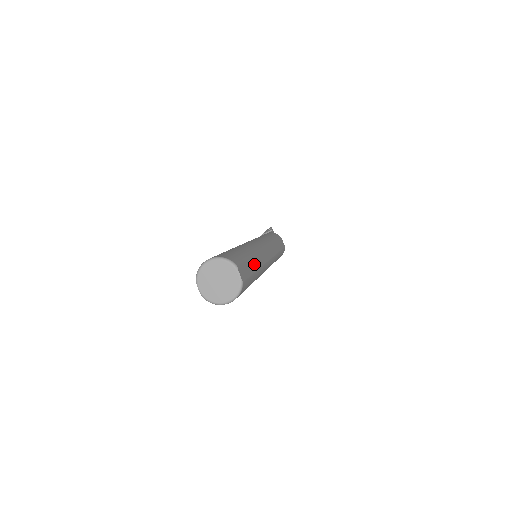
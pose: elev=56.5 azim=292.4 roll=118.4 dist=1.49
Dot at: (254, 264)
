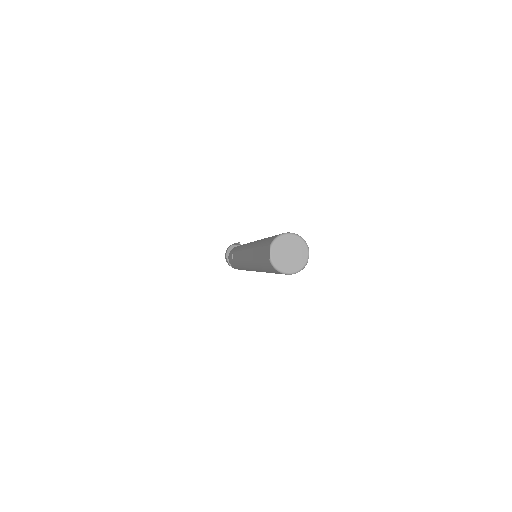
Dot at: occluded
